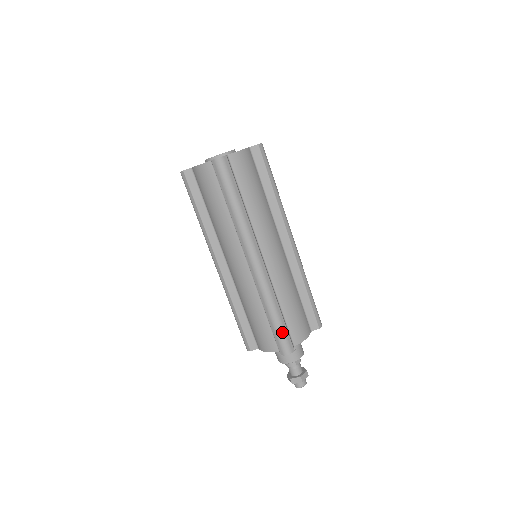
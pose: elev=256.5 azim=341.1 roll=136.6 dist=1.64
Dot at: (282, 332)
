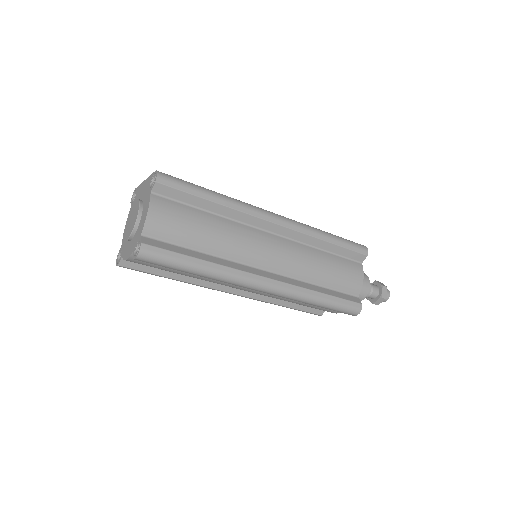
Dot at: (339, 306)
